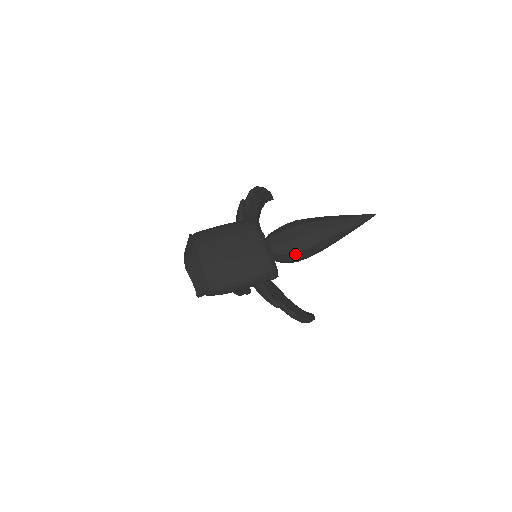
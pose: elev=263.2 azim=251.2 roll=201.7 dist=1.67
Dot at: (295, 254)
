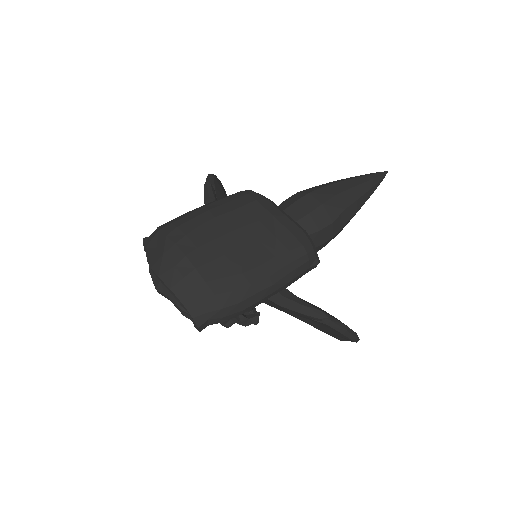
Dot at: (318, 234)
